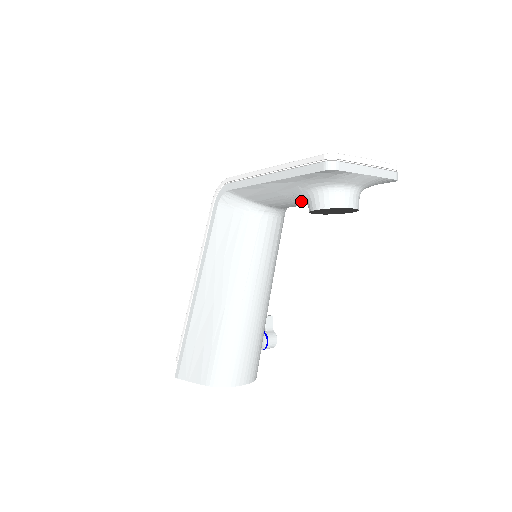
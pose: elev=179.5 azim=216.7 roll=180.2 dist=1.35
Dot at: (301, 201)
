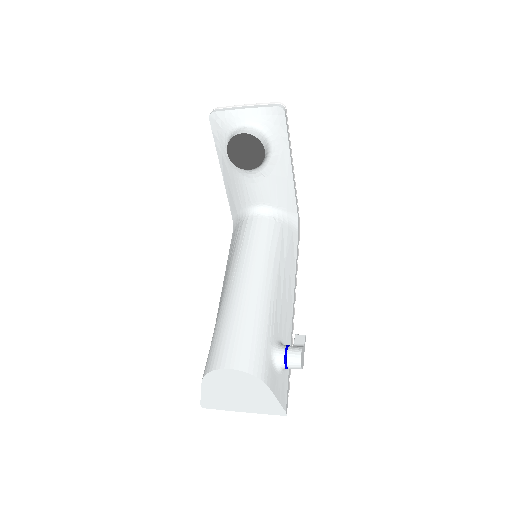
Dot at: (241, 171)
